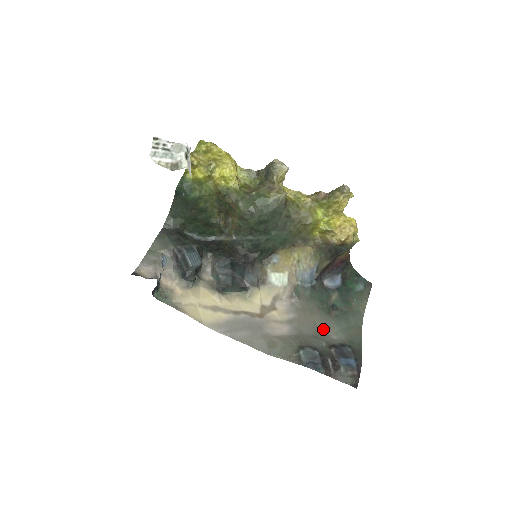
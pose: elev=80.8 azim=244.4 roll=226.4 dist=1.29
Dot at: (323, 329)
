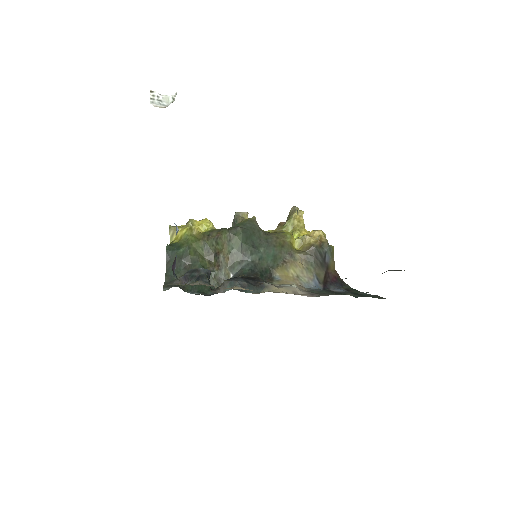
Dot at: occluded
